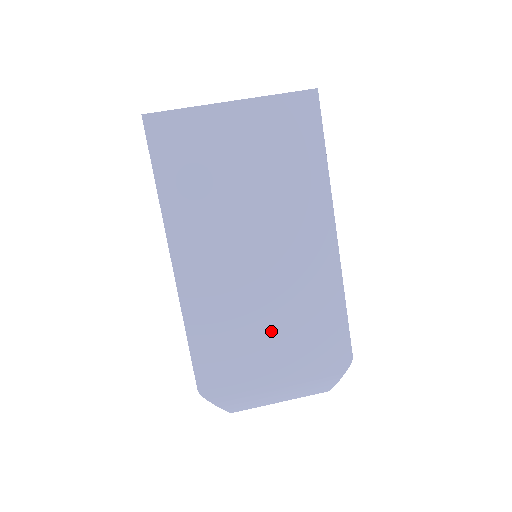
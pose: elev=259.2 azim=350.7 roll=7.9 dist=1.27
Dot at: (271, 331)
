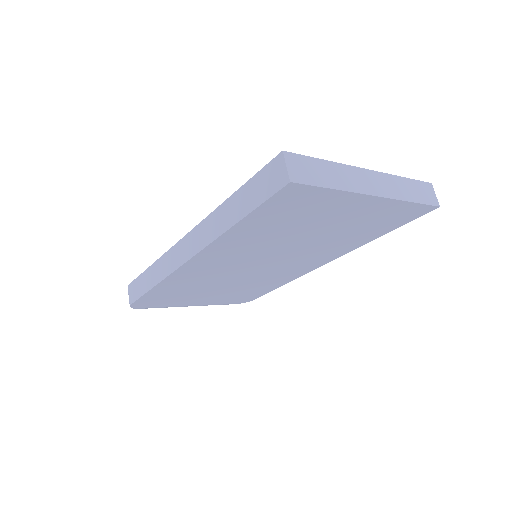
Dot at: (219, 290)
